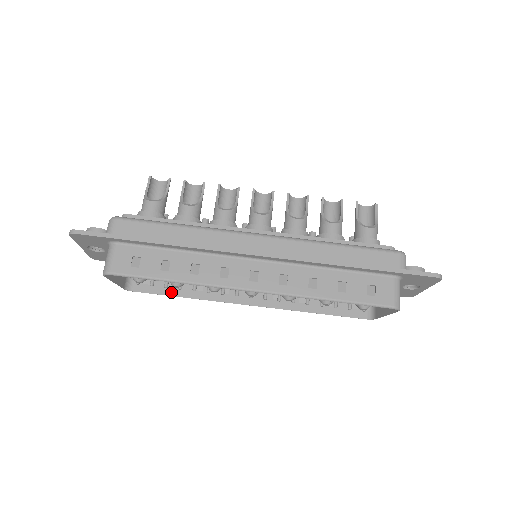
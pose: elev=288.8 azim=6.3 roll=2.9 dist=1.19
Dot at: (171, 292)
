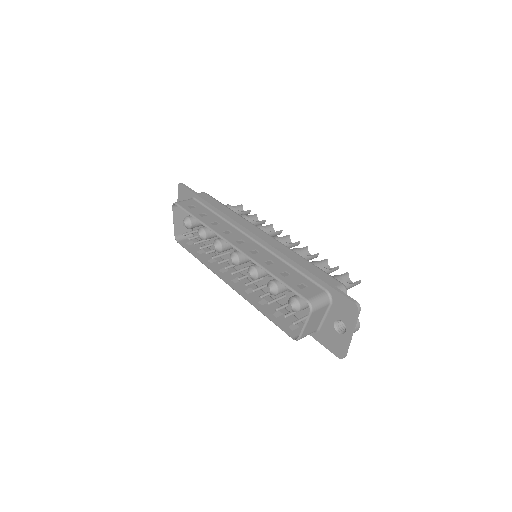
Dot at: (195, 254)
